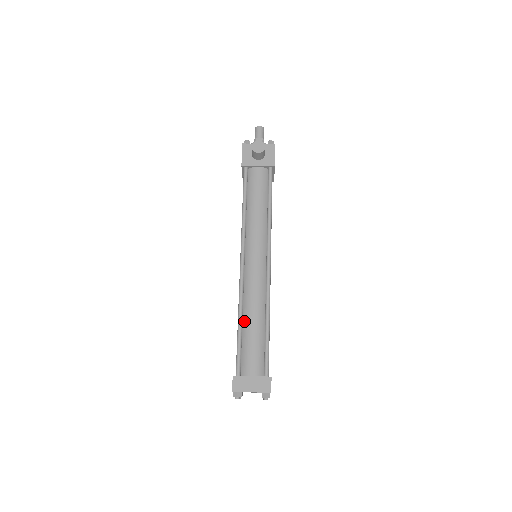
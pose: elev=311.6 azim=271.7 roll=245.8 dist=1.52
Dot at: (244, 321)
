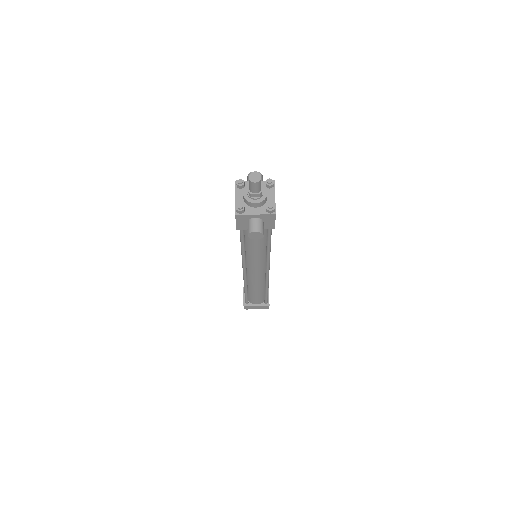
Dot at: (249, 289)
